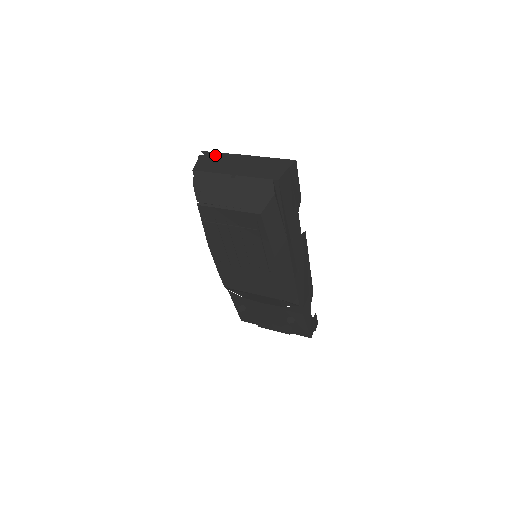
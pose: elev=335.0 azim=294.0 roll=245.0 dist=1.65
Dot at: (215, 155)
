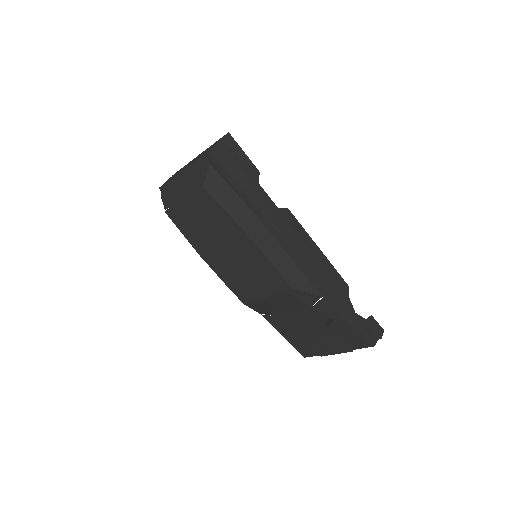
Dot at: occluded
